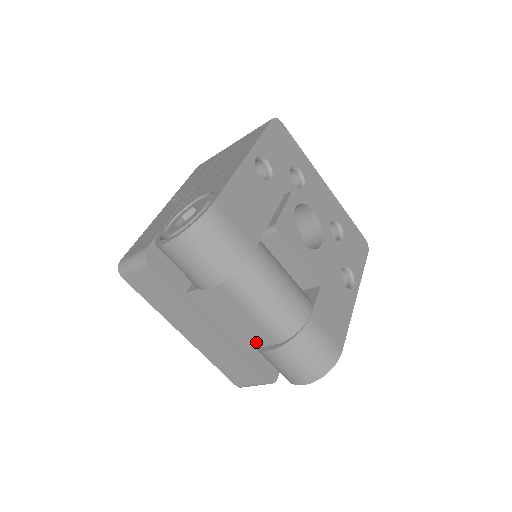
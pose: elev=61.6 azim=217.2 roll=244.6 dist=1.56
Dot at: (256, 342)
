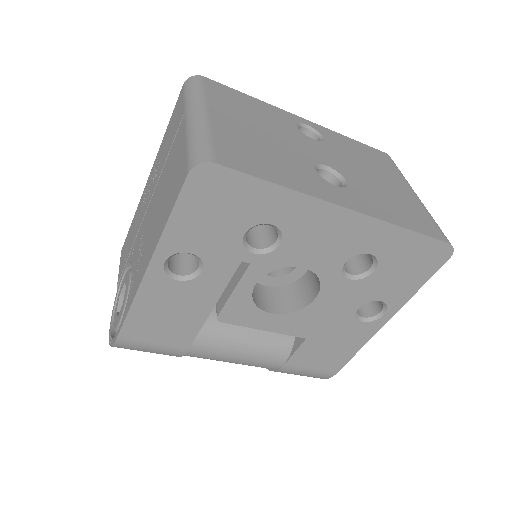
Dot at: occluded
